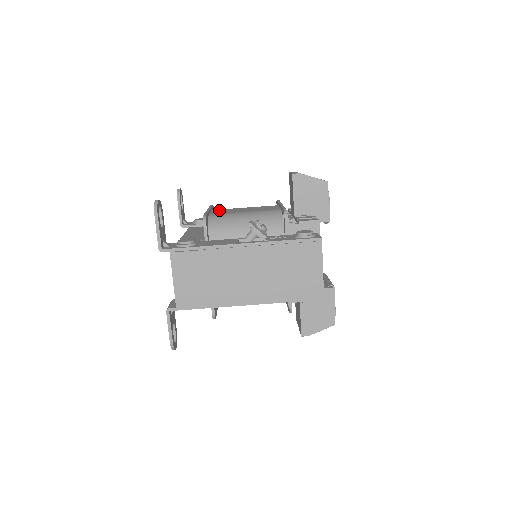
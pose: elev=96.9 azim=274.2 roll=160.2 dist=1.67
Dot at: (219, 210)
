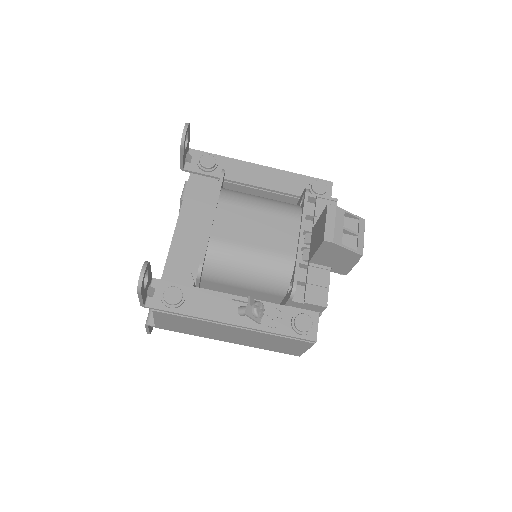
Dot at: (226, 212)
